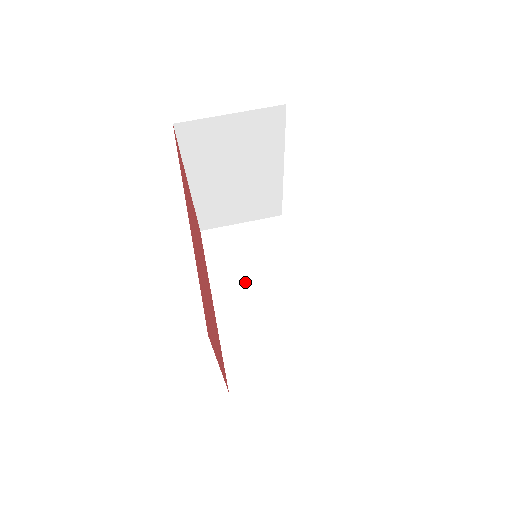
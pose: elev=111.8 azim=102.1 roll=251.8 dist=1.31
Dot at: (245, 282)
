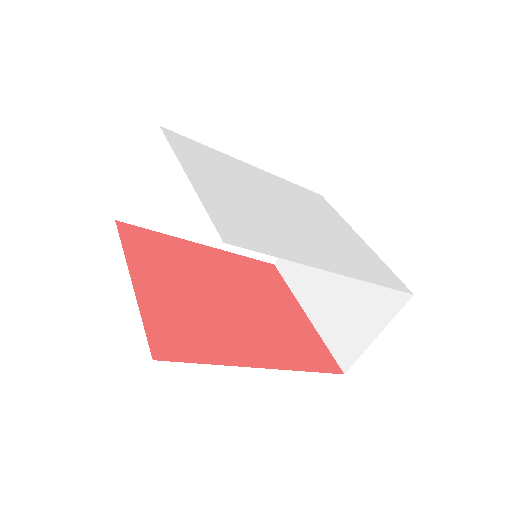
Dot at: occluded
